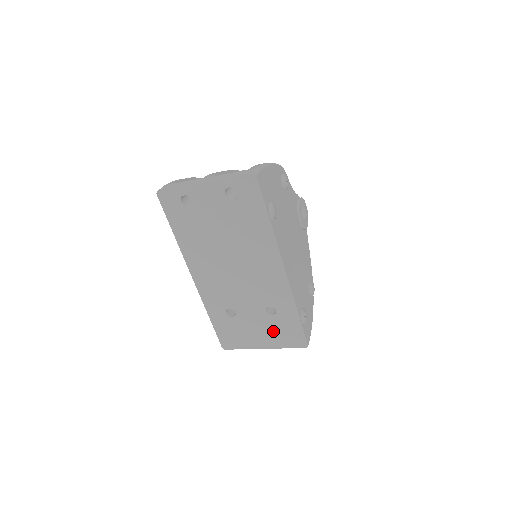
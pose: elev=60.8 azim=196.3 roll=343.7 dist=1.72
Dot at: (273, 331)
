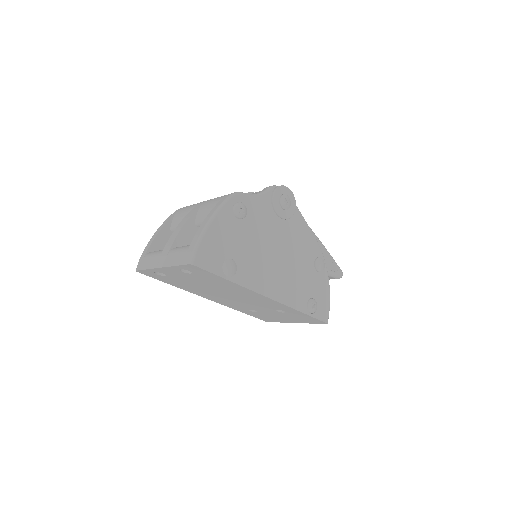
Dot at: (293, 318)
